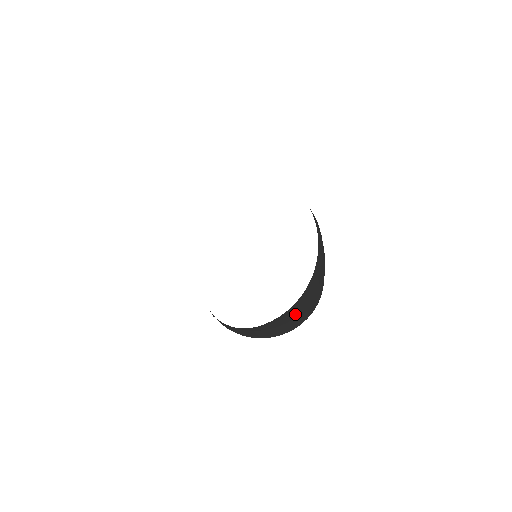
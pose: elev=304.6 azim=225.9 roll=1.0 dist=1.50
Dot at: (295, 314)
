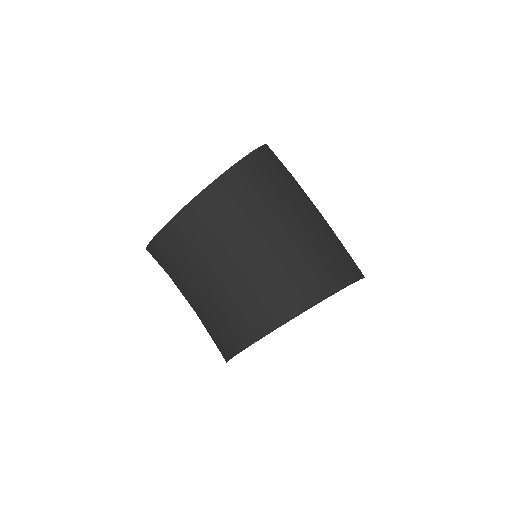
Dot at: (290, 213)
